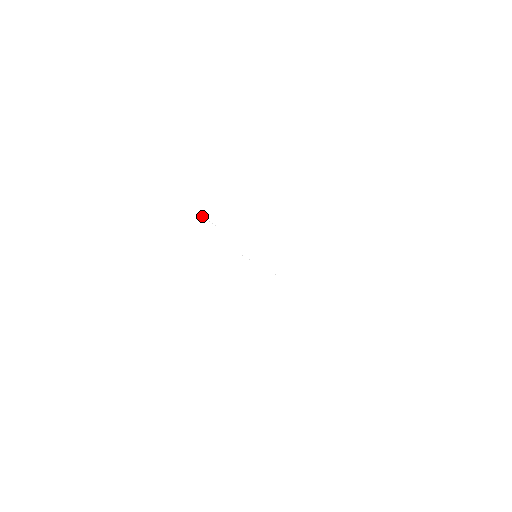
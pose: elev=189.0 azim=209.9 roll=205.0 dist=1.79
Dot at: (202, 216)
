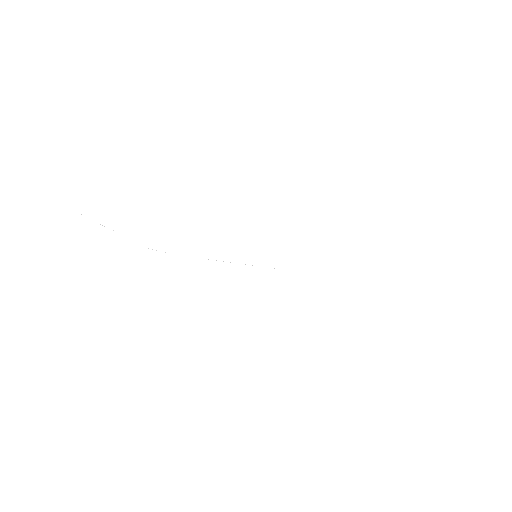
Dot at: occluded
